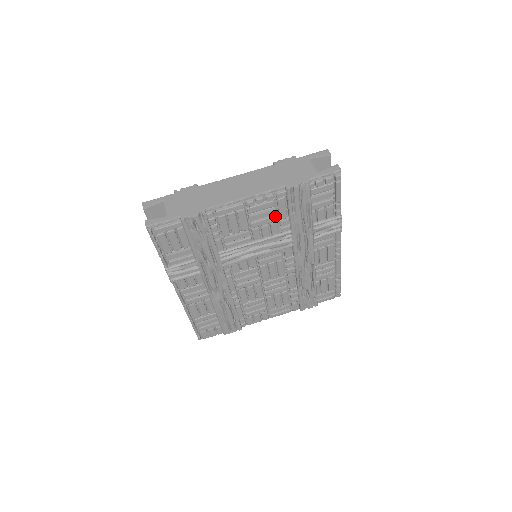
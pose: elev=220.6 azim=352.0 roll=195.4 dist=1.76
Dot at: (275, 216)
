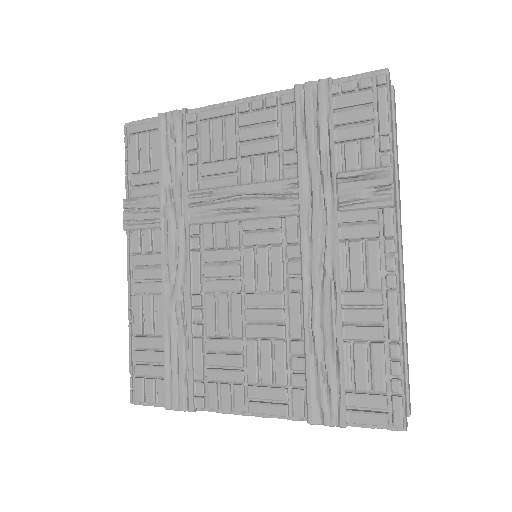
Dot at: (275, 140)
